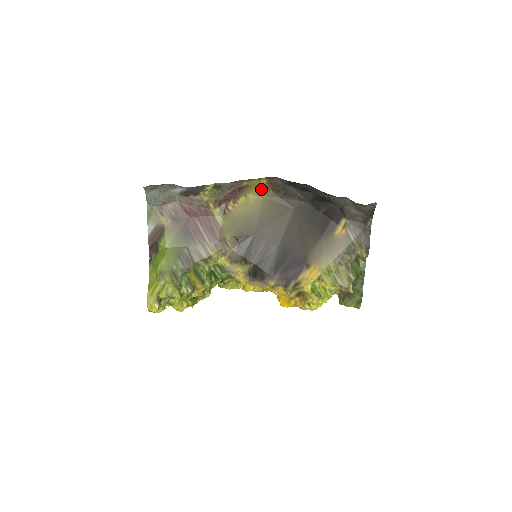
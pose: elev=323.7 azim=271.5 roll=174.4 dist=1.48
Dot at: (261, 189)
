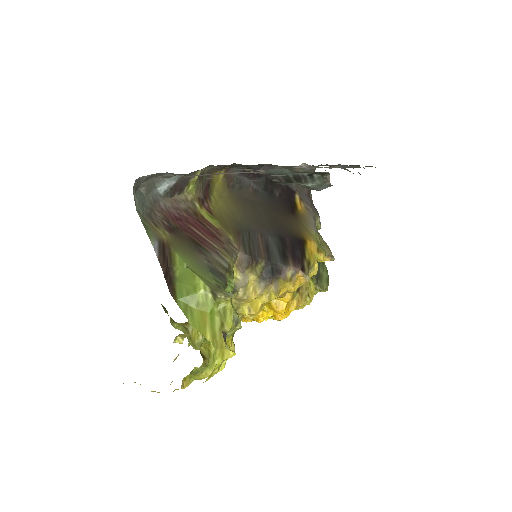
Dot at: (219, 187)
